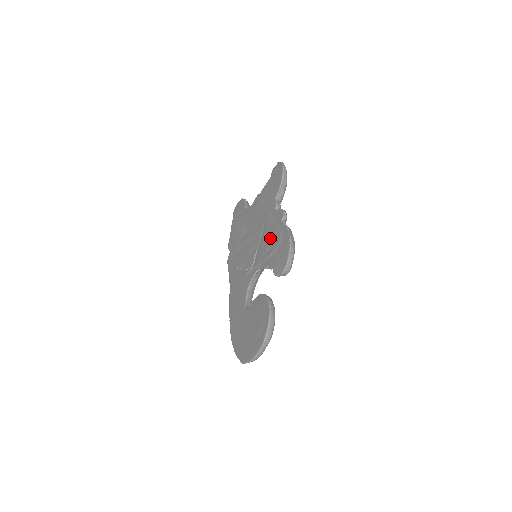
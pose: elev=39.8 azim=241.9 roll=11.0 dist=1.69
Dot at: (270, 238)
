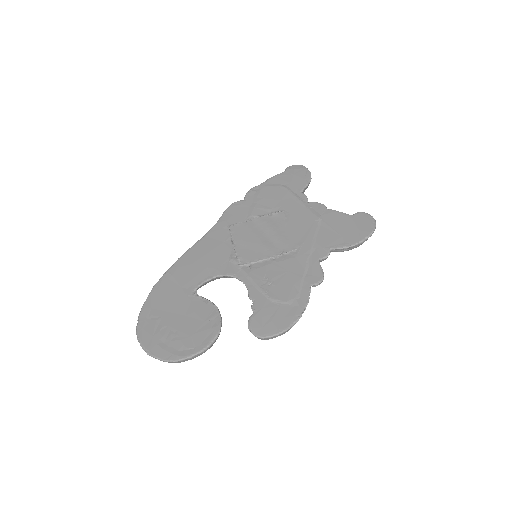
Dot at: (285, 278)
